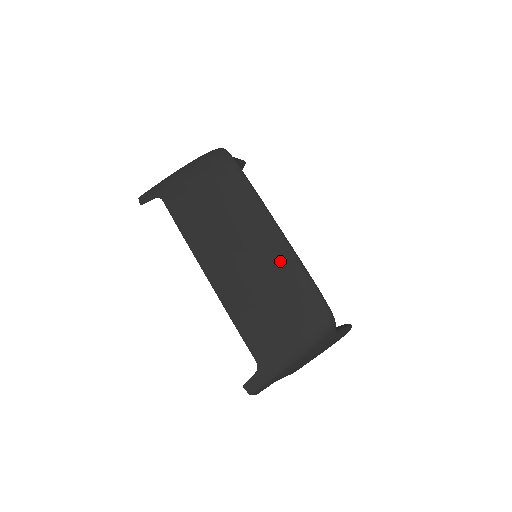
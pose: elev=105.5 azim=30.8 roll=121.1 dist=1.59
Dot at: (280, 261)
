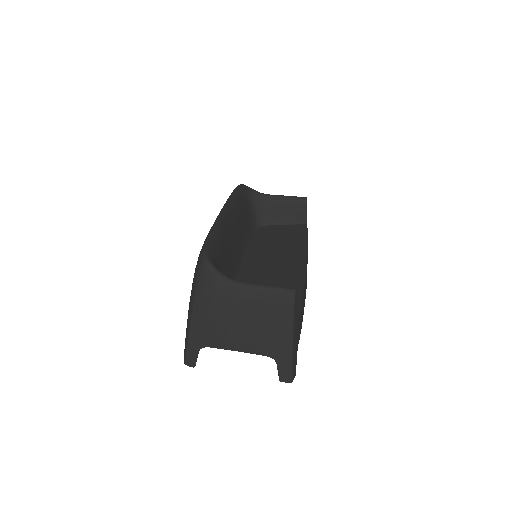
Dot at: occluded
